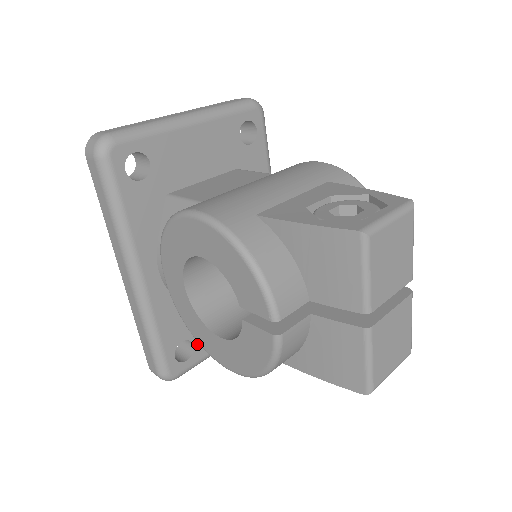
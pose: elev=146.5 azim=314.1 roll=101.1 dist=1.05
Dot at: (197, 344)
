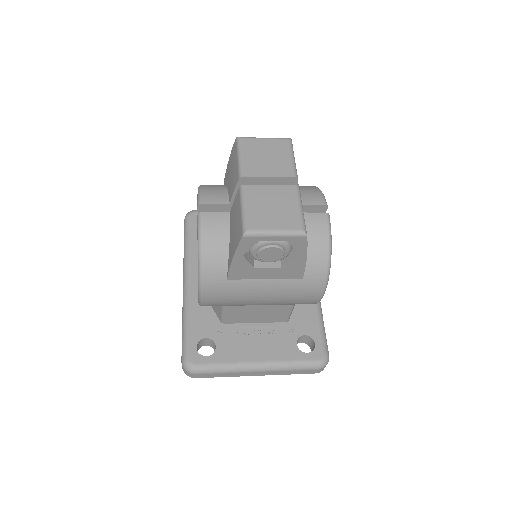
Dot at: (219, 348)
